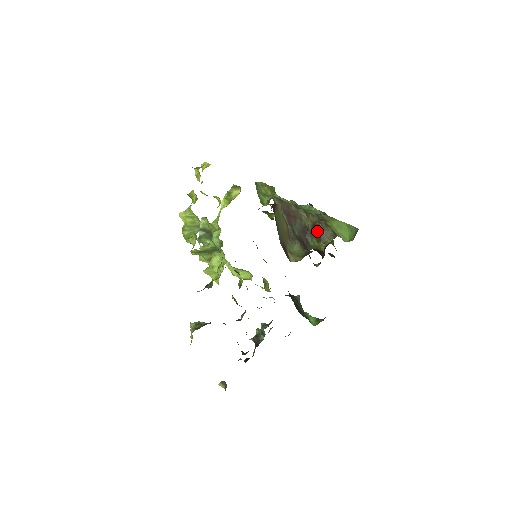
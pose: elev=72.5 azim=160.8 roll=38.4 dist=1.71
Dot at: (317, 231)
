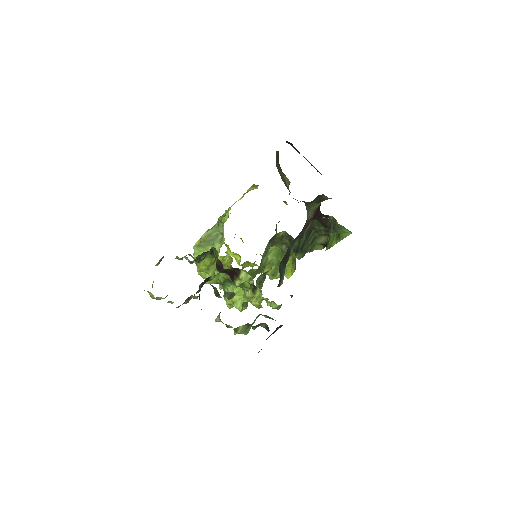
Dot at: (319, 197)
